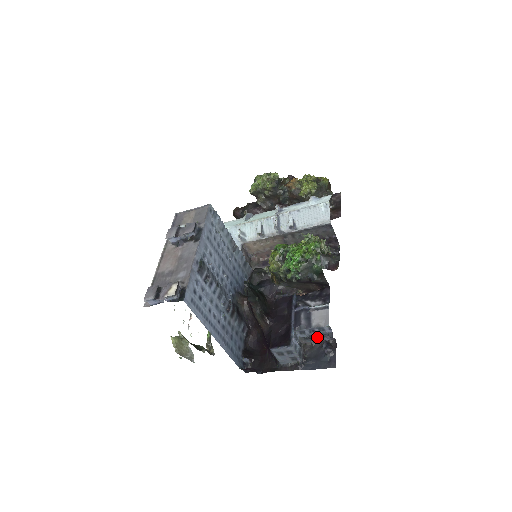
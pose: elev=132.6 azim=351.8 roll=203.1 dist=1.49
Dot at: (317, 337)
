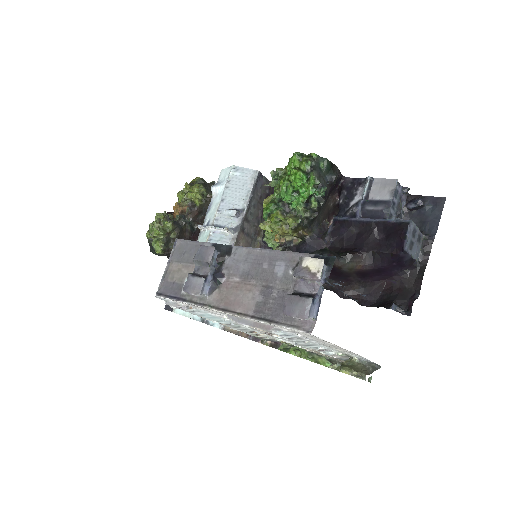
Dot at: (401, 205)
